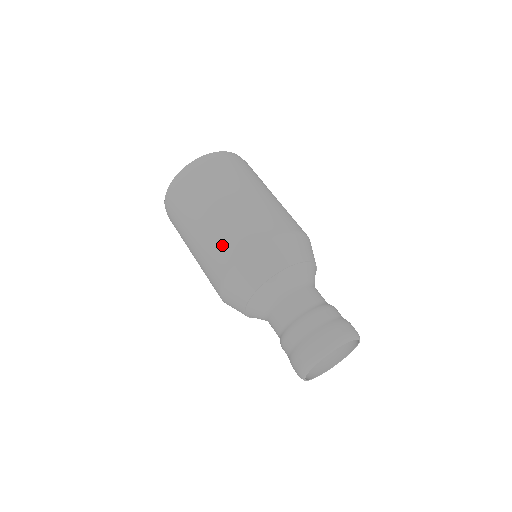
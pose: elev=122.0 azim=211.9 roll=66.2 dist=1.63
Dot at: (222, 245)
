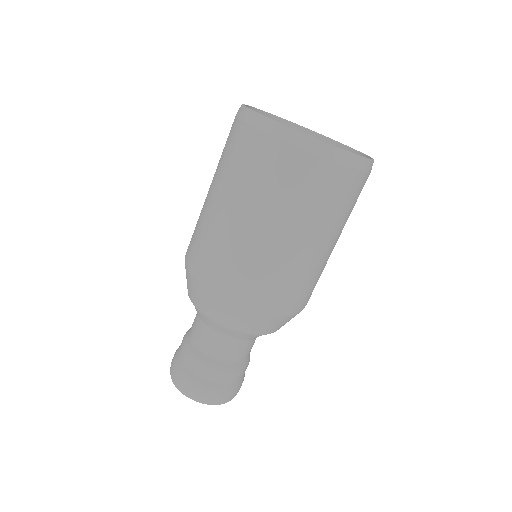
Dot at: (201, 243)
